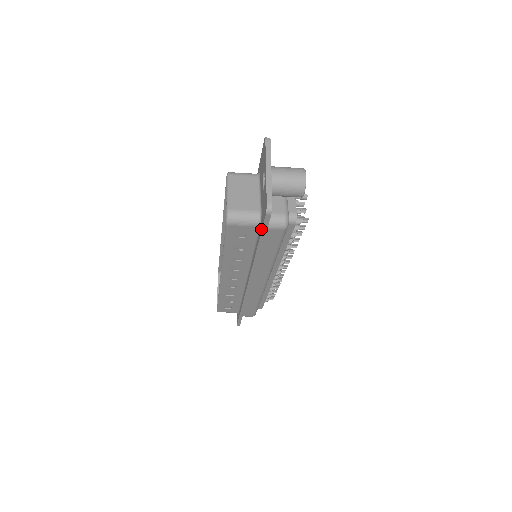
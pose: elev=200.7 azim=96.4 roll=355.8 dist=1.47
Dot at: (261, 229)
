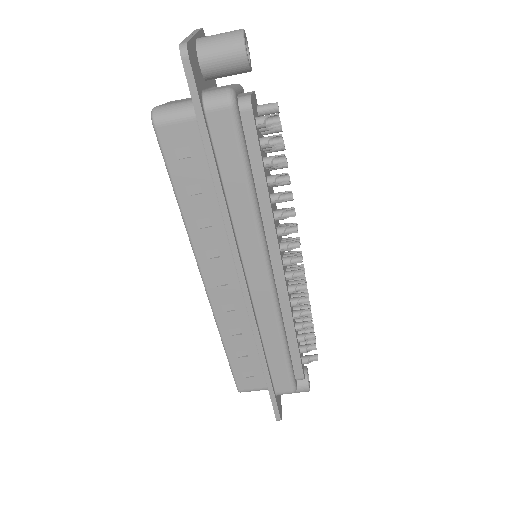
Dot at: (194, 108)
